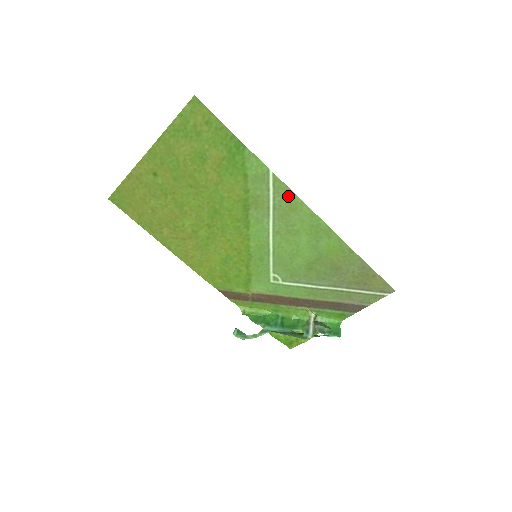
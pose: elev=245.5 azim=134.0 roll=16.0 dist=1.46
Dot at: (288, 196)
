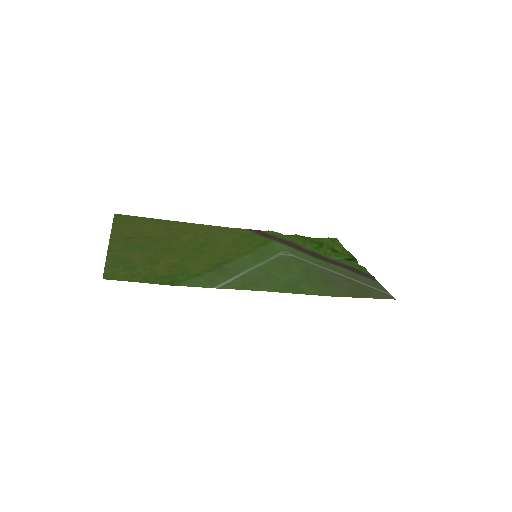
Dot at: (245, 286)
